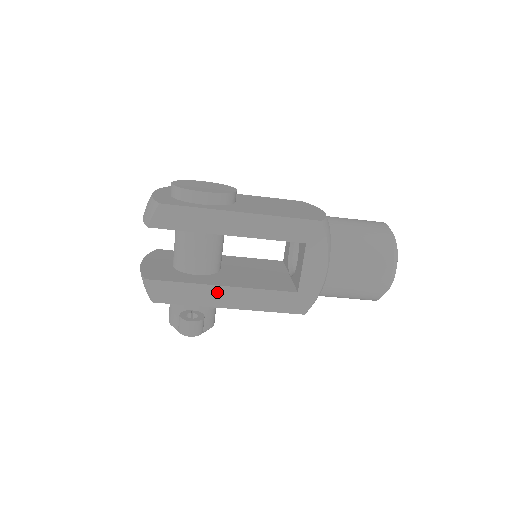
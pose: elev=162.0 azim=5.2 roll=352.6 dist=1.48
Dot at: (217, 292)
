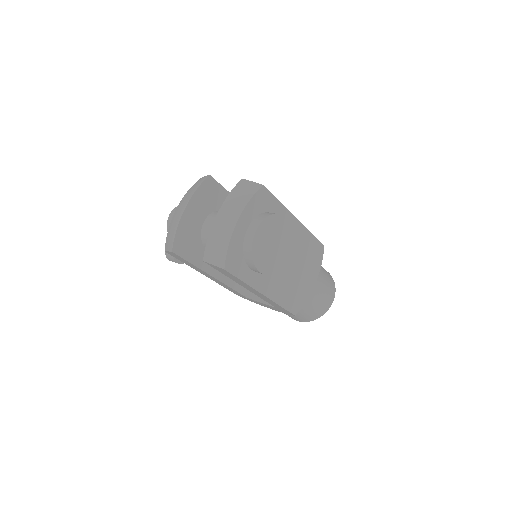
Dot at: (207, 274)
